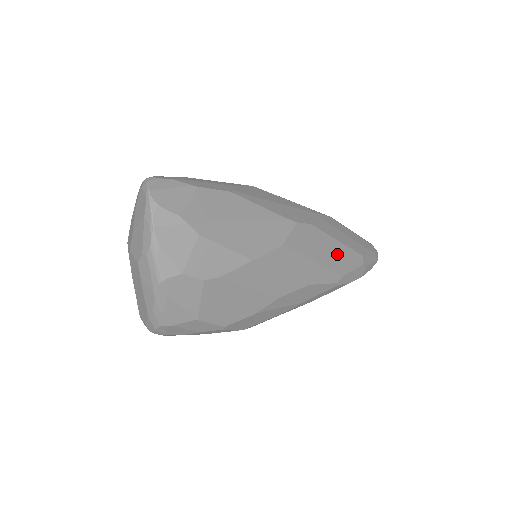
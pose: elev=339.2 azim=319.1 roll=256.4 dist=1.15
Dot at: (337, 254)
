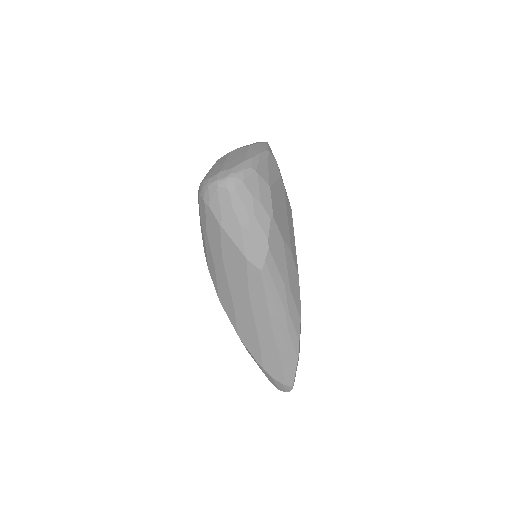
Dot at: occluded
